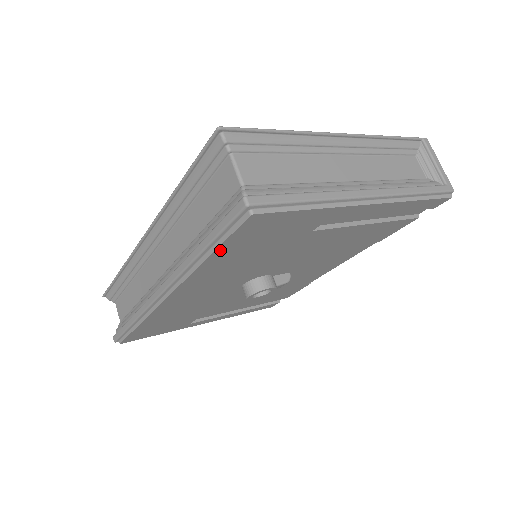
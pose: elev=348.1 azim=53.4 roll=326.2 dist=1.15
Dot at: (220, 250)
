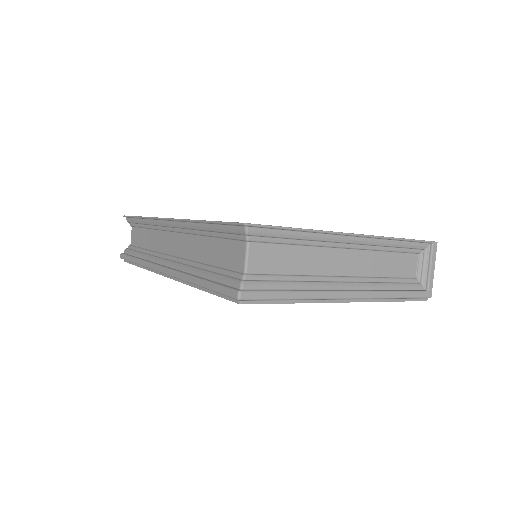
Dot at: occluded
